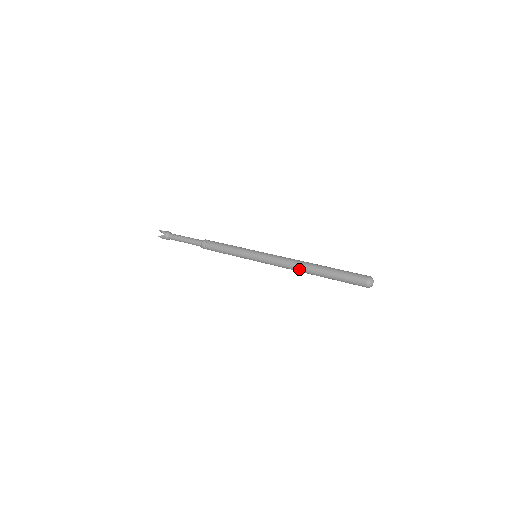
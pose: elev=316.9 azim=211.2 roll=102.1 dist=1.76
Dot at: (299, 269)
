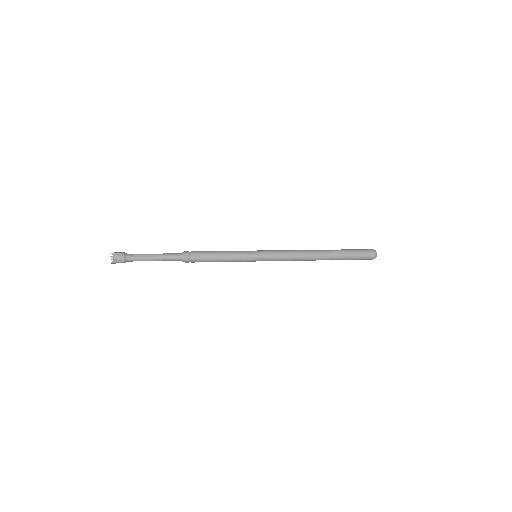
Dot at: (310, 253)
